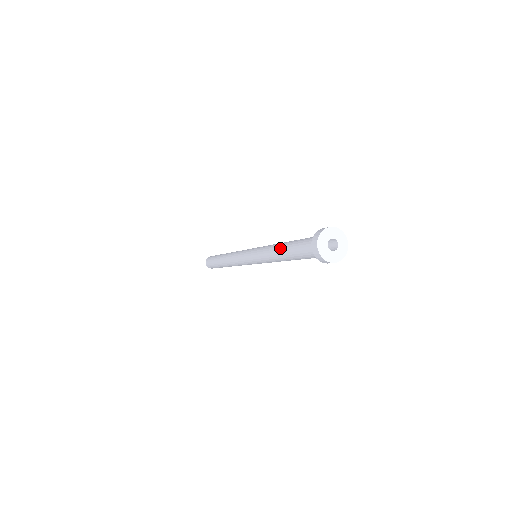
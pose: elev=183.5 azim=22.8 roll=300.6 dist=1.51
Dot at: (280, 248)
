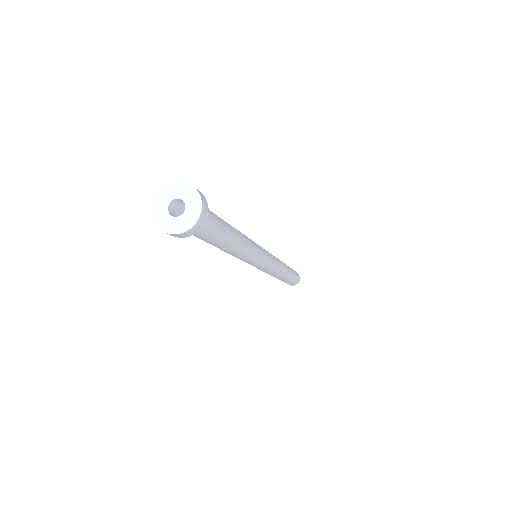
Dot at: occluded
